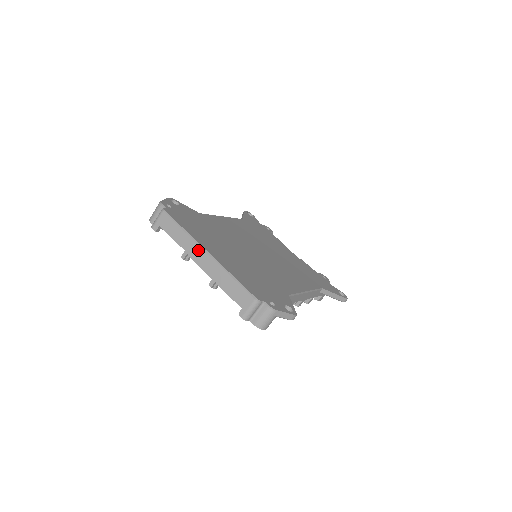
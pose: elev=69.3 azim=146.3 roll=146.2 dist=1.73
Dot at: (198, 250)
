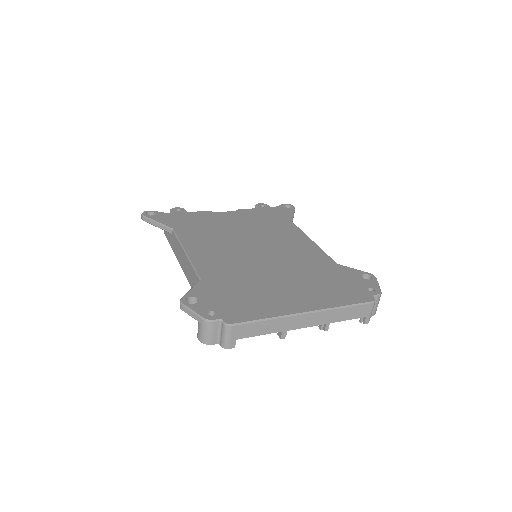
Dot at: (297, 319)
